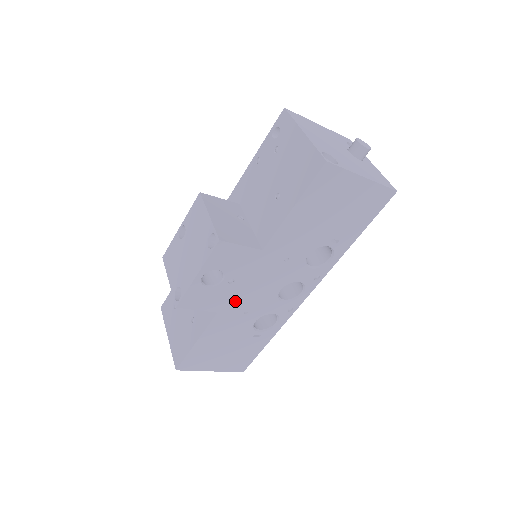
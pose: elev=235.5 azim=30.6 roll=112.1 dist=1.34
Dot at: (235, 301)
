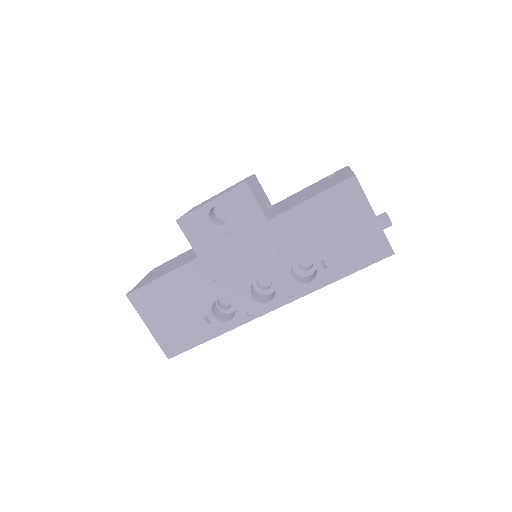
Dot at: (217, 258)
